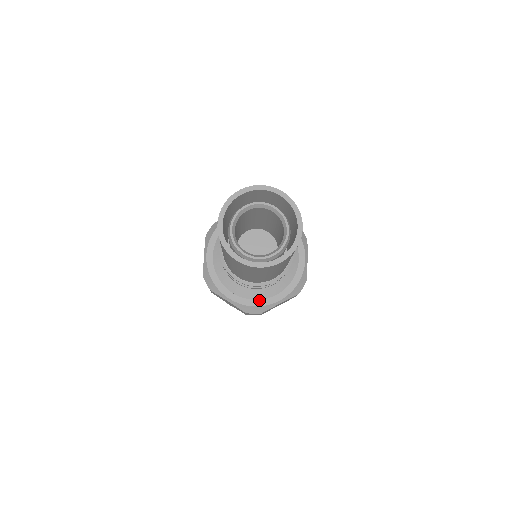
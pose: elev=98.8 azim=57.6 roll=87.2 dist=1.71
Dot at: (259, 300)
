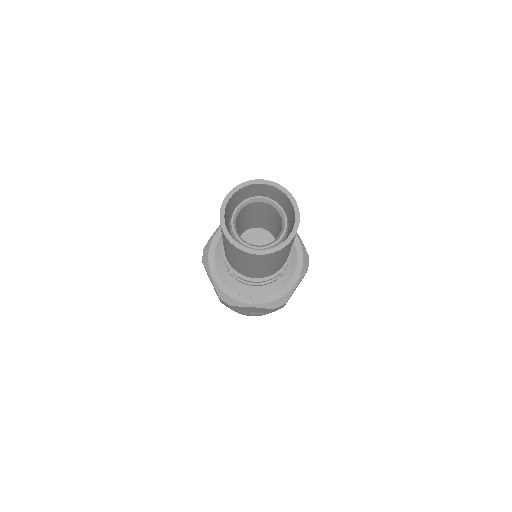
Dot at: (279, 292)
